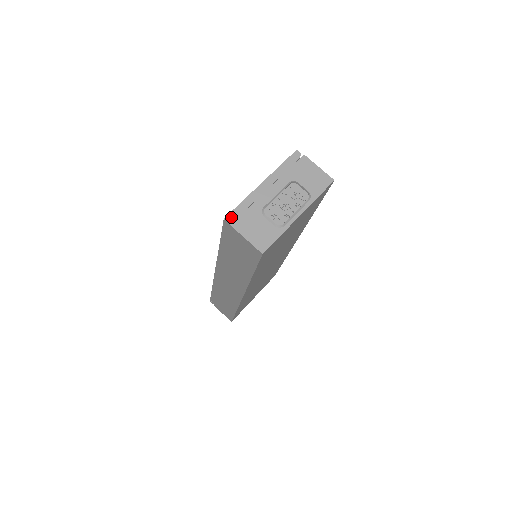
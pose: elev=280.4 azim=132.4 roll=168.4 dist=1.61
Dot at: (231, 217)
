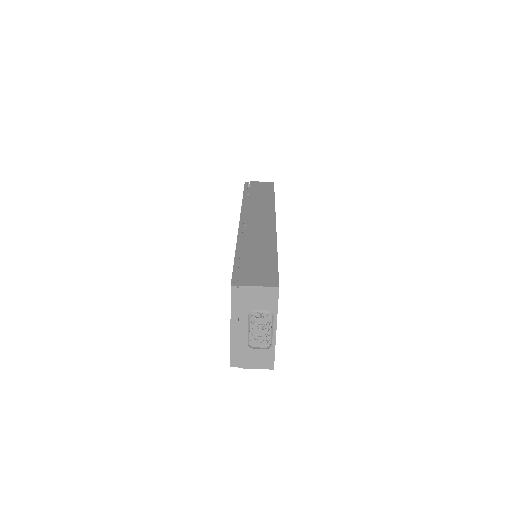
Dot at: (234, 363)
